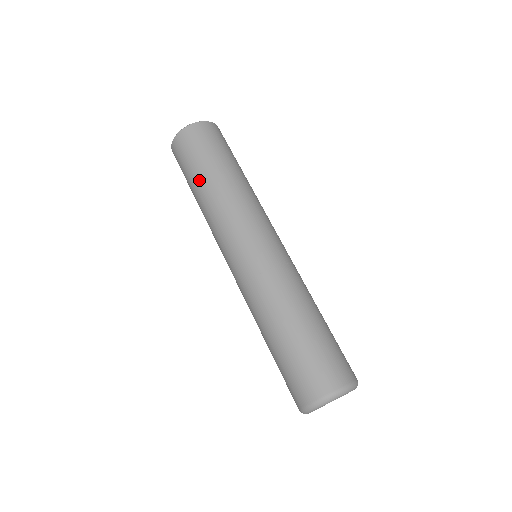
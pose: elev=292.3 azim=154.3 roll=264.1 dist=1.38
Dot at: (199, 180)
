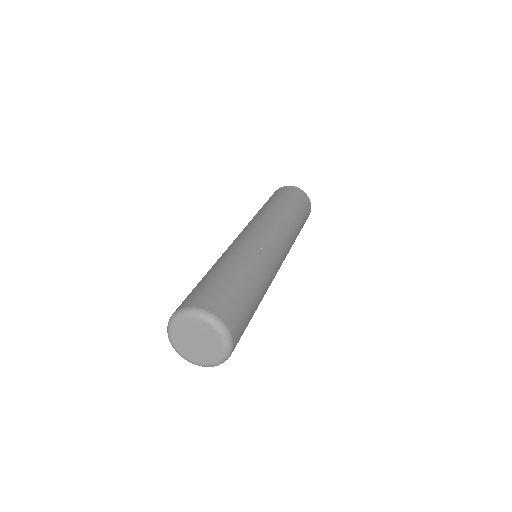
Dot at: (270, 202)
